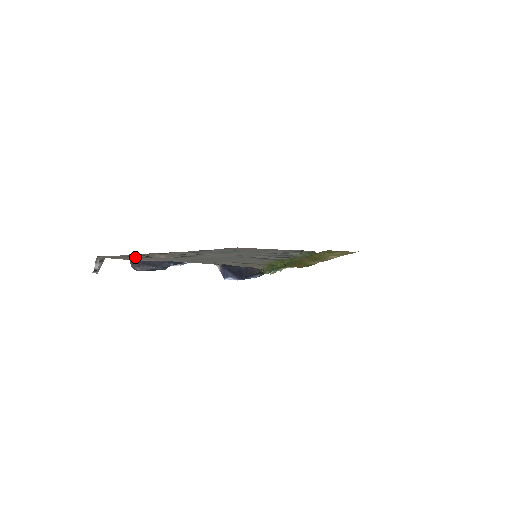
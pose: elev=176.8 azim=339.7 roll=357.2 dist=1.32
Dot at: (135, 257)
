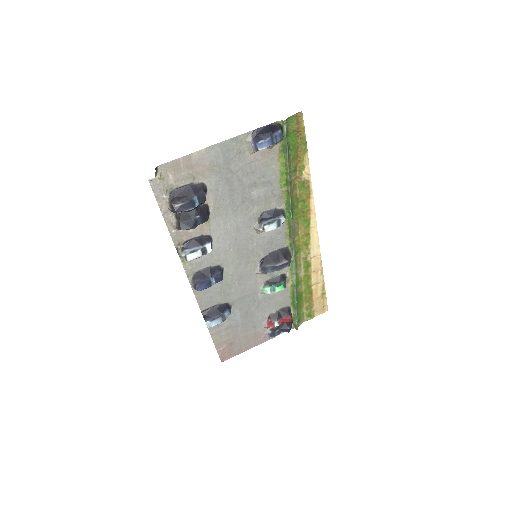
Dot at: (178, 183)
